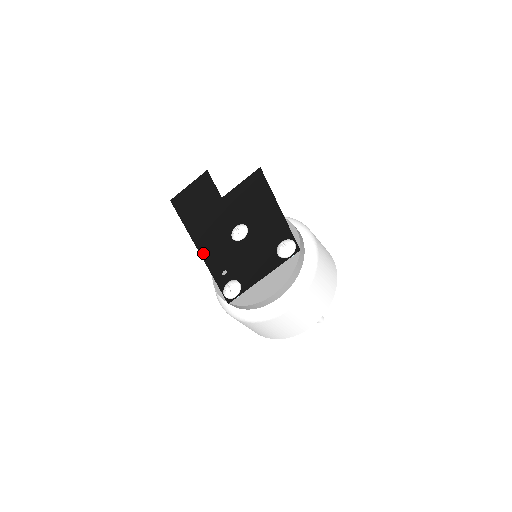
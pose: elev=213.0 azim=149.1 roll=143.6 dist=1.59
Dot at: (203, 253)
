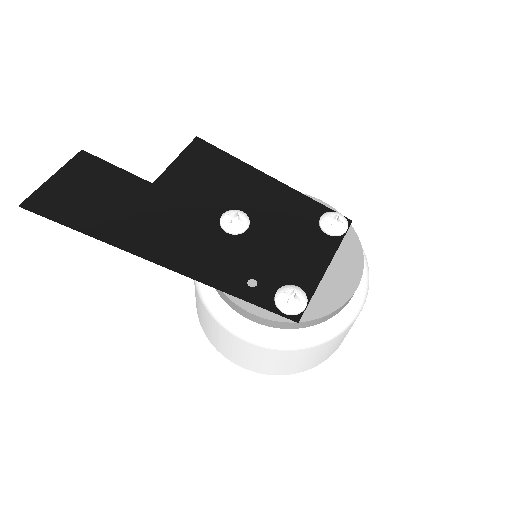
Dot at: (182, 267)
